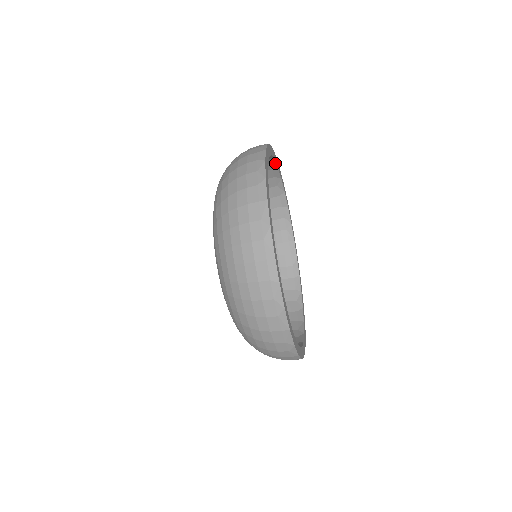
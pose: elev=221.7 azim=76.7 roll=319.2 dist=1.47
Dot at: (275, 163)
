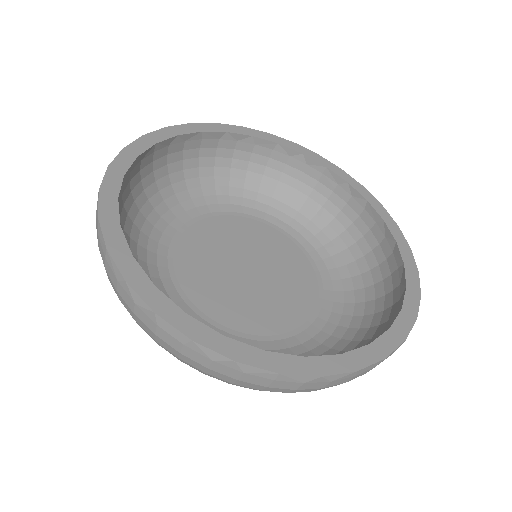
Dot at: (189, 134)
